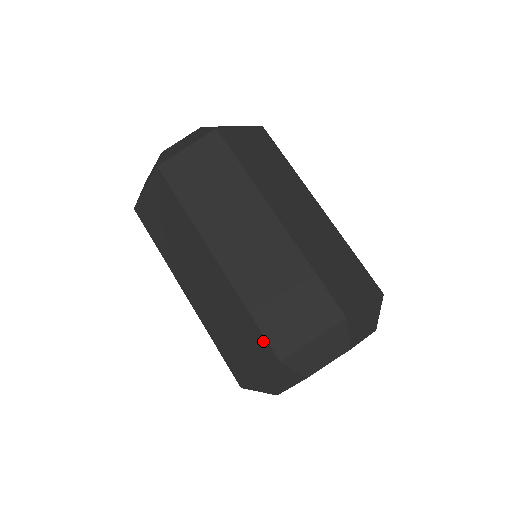
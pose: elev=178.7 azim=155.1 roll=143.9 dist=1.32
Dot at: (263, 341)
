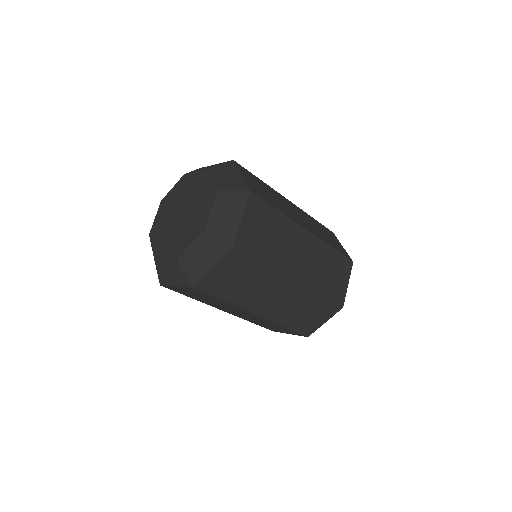
Dot at: (332, 305)
